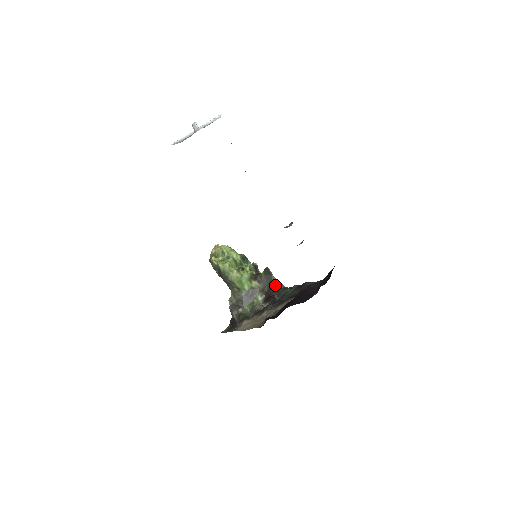
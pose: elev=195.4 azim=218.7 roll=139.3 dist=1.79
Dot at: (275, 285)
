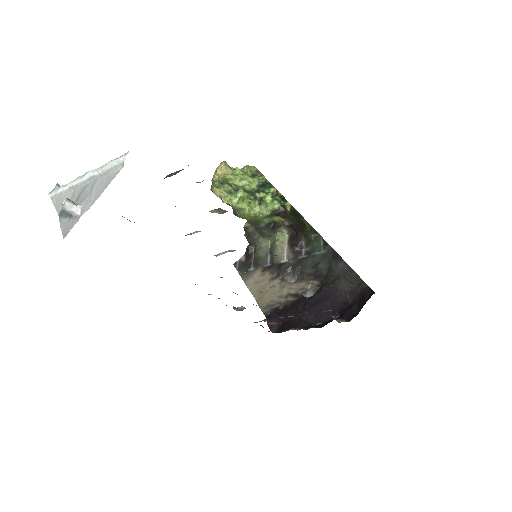
Dot at: (305, 227)
